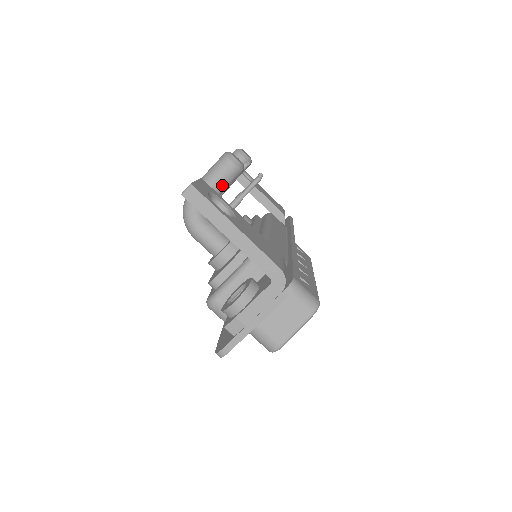
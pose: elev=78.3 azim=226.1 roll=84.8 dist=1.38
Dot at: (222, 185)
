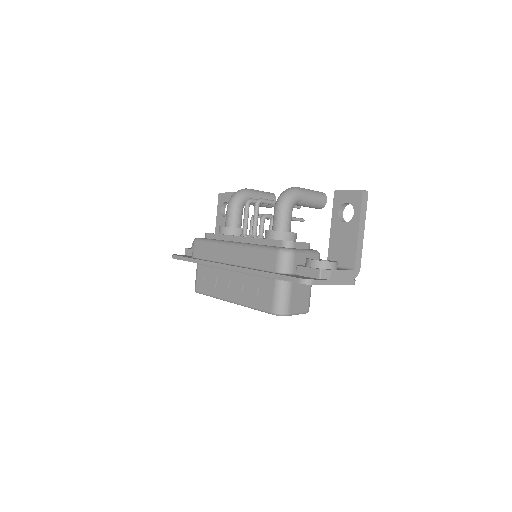
Dot at: (314, 204)
